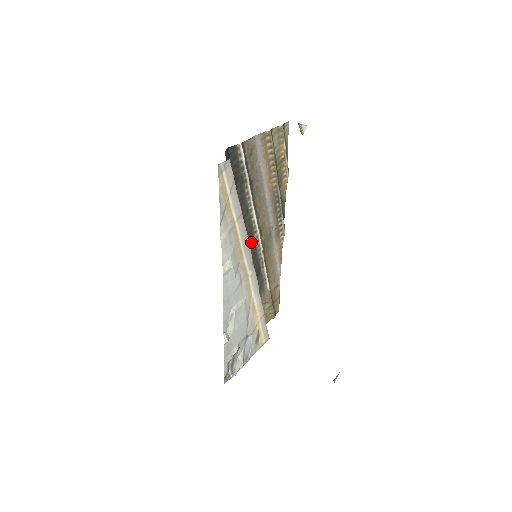
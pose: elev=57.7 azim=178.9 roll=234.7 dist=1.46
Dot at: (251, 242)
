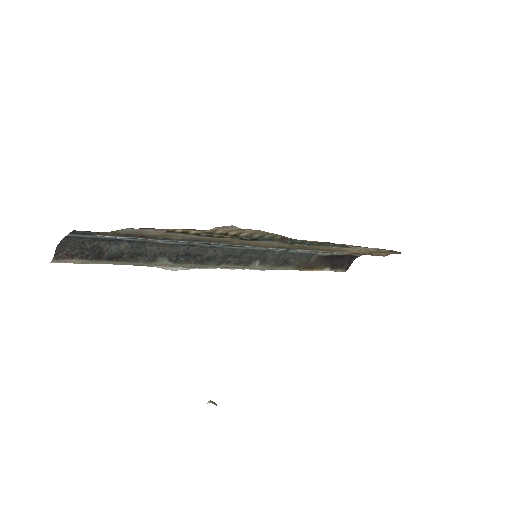
Dot at: occluded
